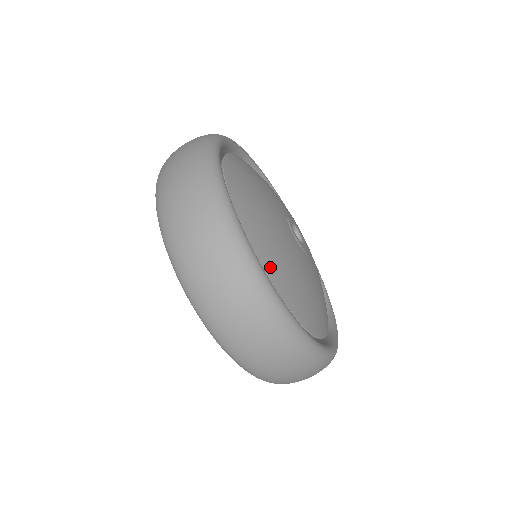
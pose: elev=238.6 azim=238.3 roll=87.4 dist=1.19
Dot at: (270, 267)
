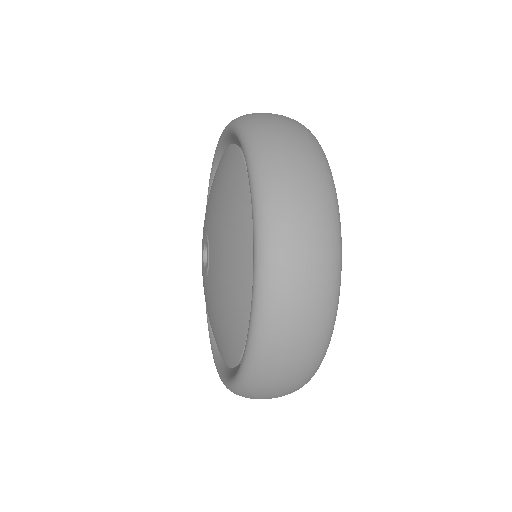
Dot at: occluded
